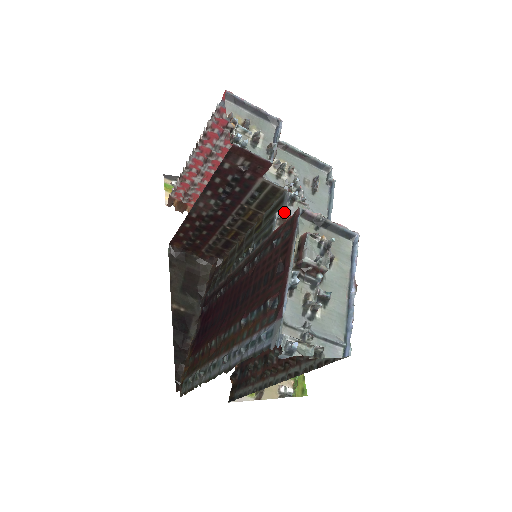
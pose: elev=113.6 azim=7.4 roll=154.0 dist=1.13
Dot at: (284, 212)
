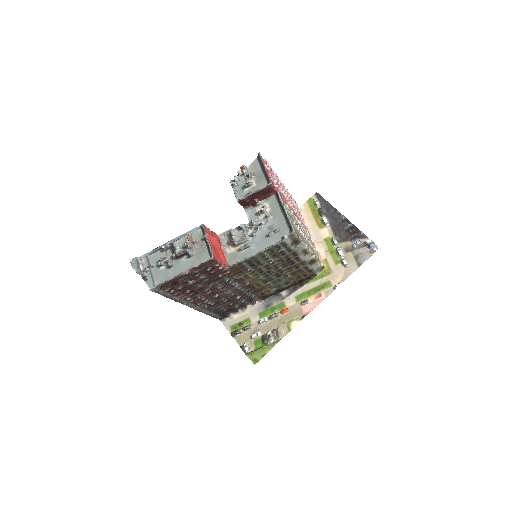
Dot at: (232, 230)
